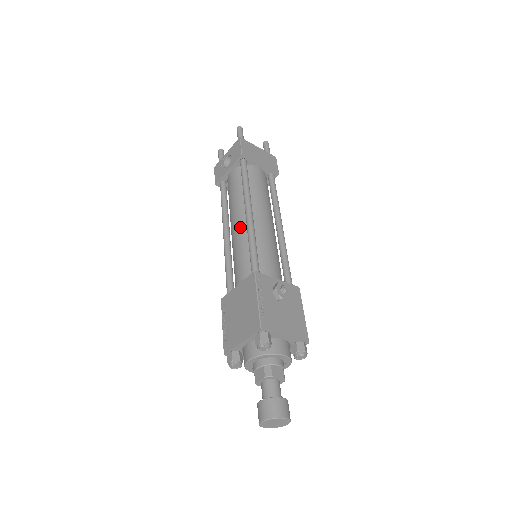
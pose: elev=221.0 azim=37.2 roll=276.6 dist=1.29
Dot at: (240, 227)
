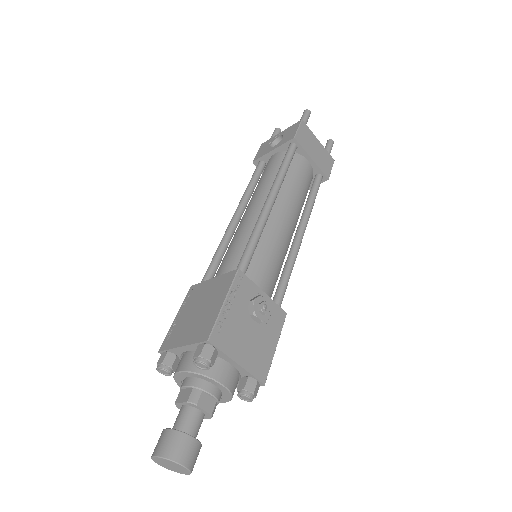
Dot at: (252, 215)
